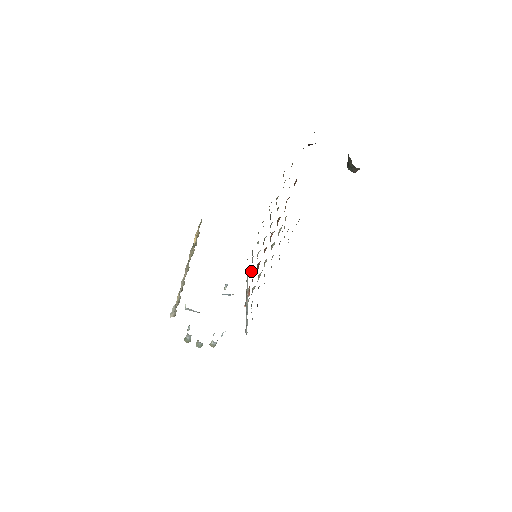
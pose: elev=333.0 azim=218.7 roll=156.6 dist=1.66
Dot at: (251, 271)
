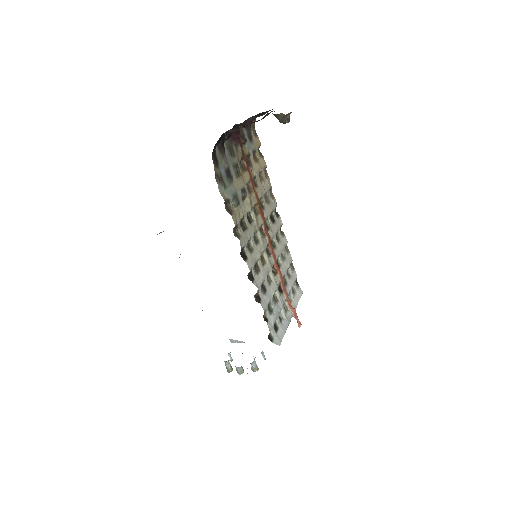
Dot at: occluded
